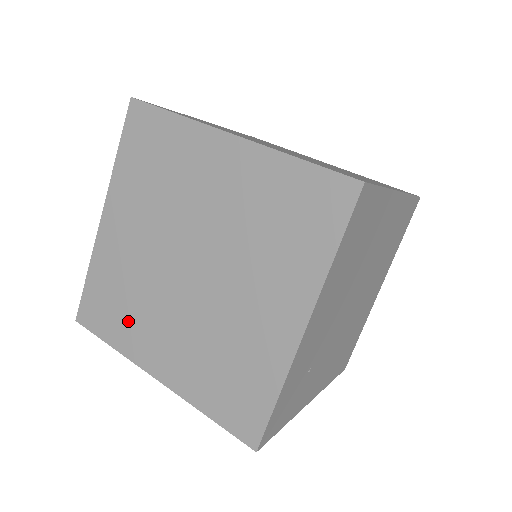
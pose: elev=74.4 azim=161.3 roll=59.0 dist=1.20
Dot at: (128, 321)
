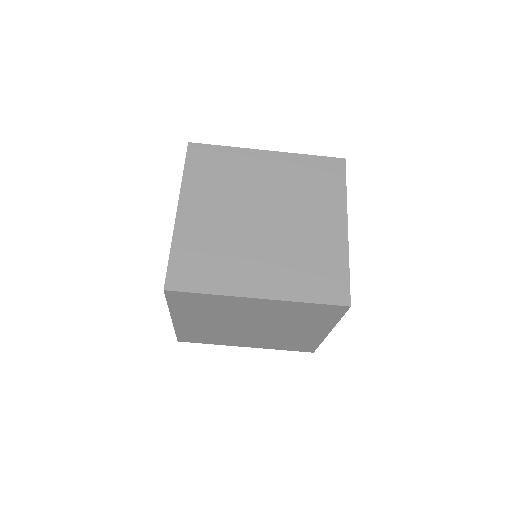
Dot at: (217, 339)
